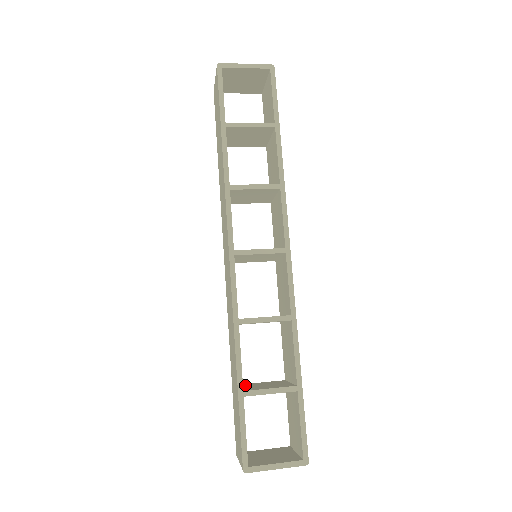
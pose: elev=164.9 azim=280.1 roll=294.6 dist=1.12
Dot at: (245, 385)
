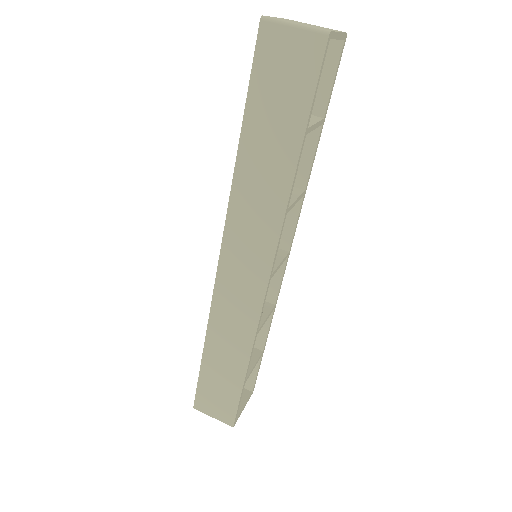
Dot at: occluded
